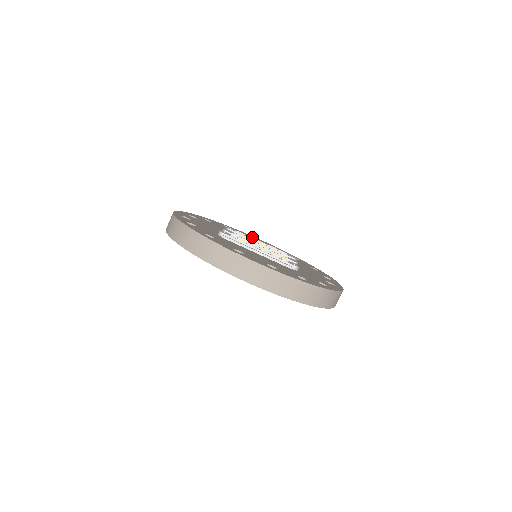
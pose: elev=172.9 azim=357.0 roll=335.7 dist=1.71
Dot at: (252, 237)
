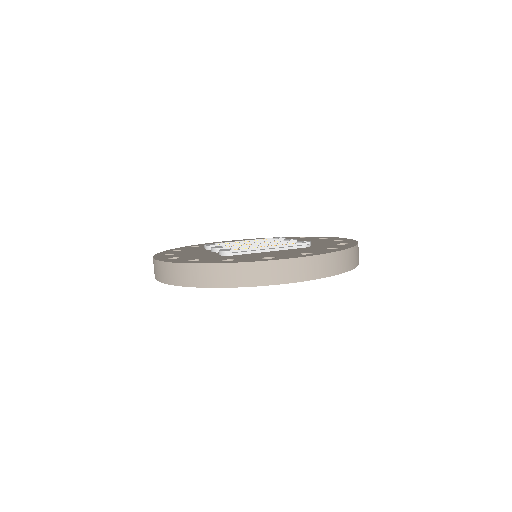
Dot at: occluded
